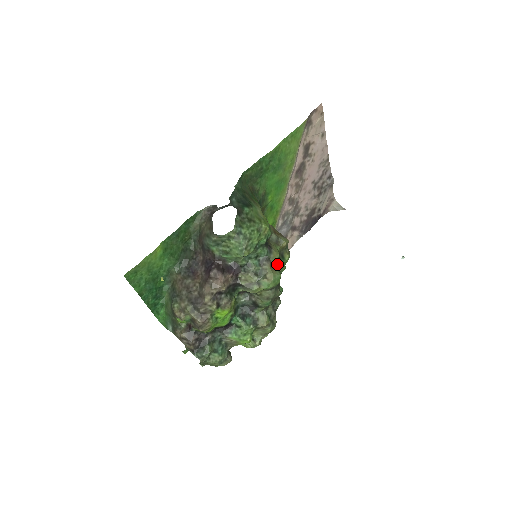
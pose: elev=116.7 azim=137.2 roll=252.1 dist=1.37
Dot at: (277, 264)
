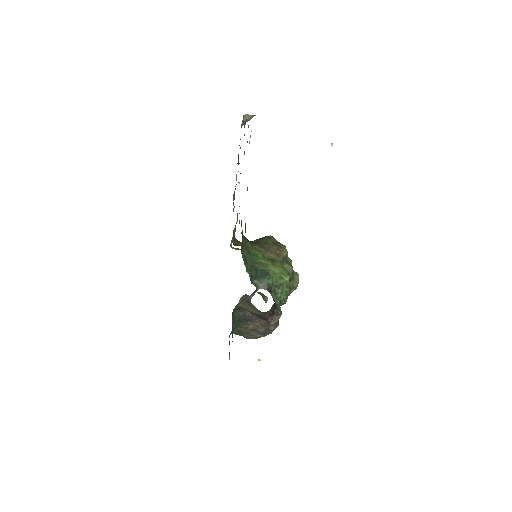
Dot at: occluded
